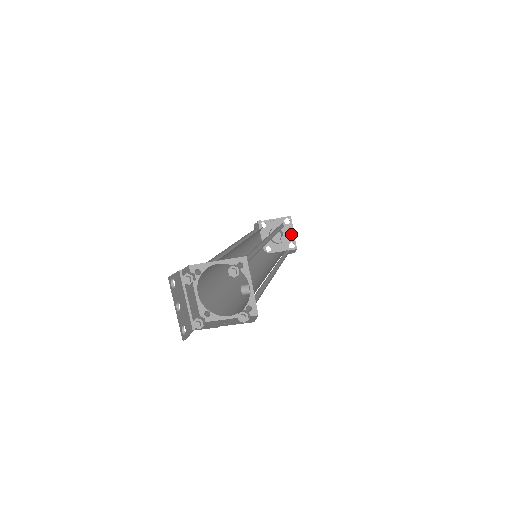
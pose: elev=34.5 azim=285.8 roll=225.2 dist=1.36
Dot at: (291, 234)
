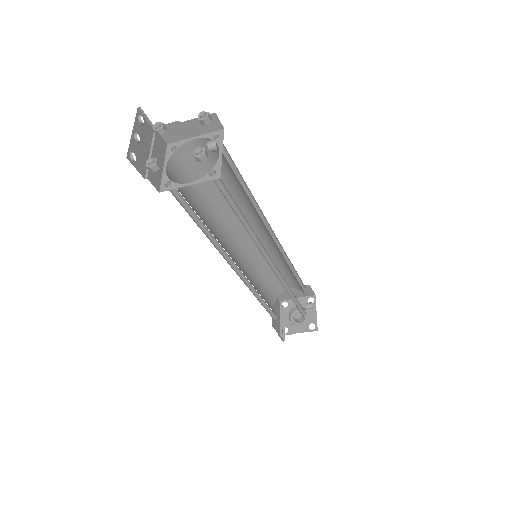
Dot at: (311, 303)
